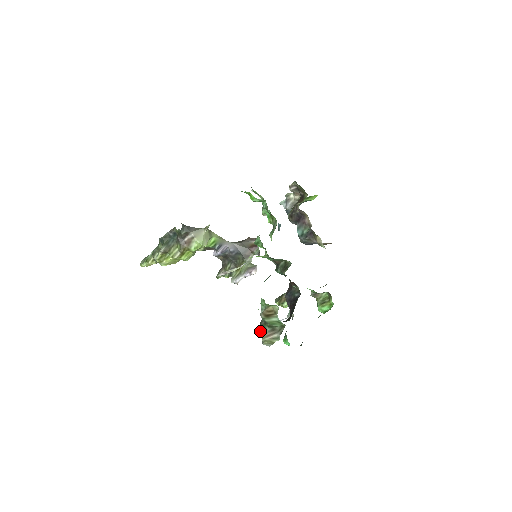
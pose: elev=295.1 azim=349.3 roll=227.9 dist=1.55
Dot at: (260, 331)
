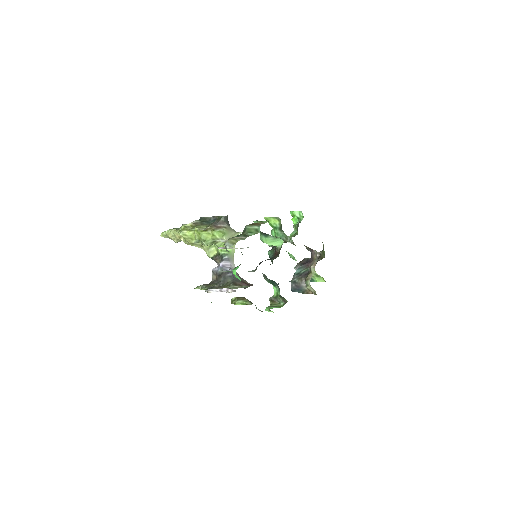
Dot at: (232, 237)
